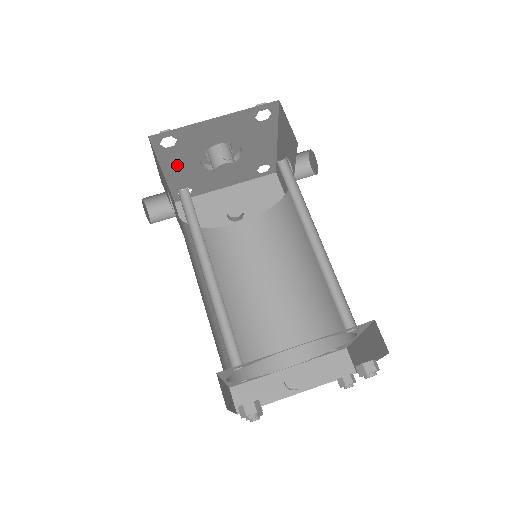
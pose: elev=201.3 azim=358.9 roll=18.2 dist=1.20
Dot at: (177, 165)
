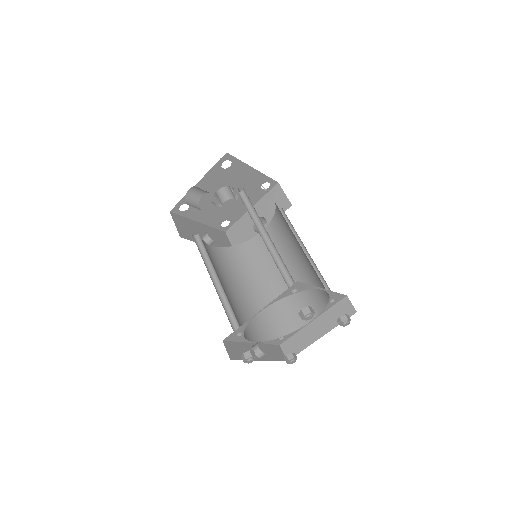
Dot at: (208, 183)
